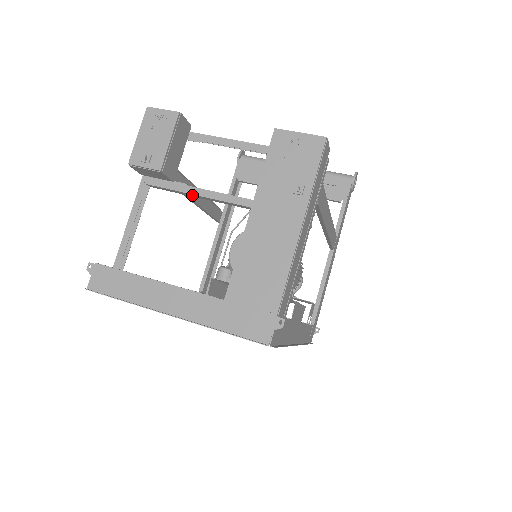
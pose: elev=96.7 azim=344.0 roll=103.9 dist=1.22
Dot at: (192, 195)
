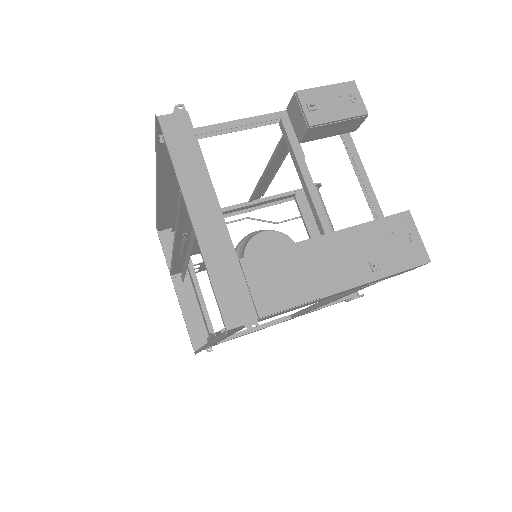
Dot at: (298, 168)
